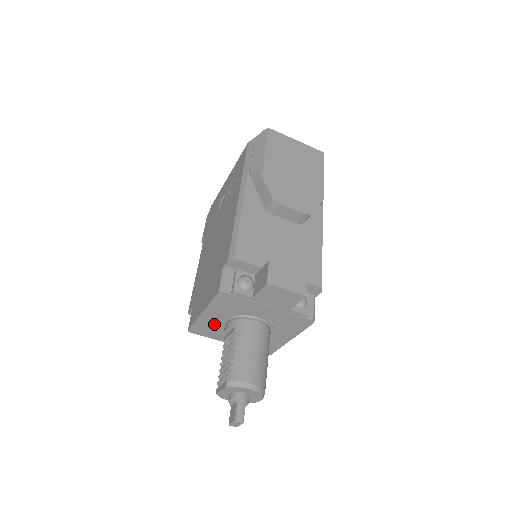
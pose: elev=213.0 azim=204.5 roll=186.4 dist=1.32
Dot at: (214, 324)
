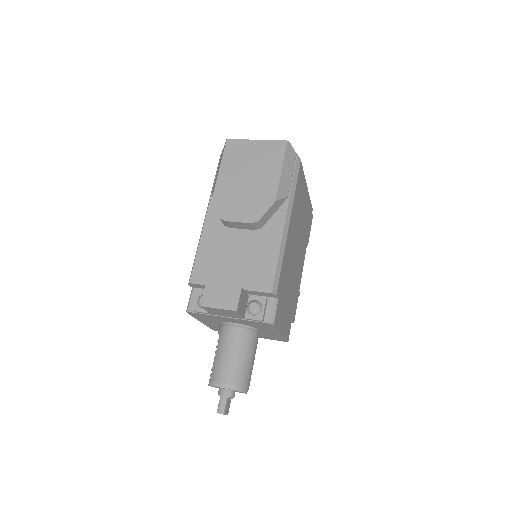
Dot at: occluded
